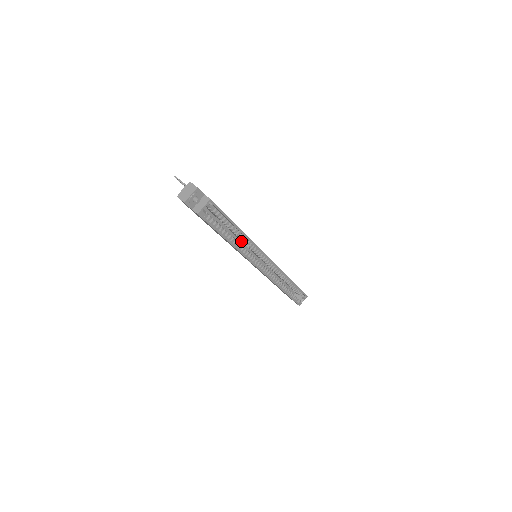
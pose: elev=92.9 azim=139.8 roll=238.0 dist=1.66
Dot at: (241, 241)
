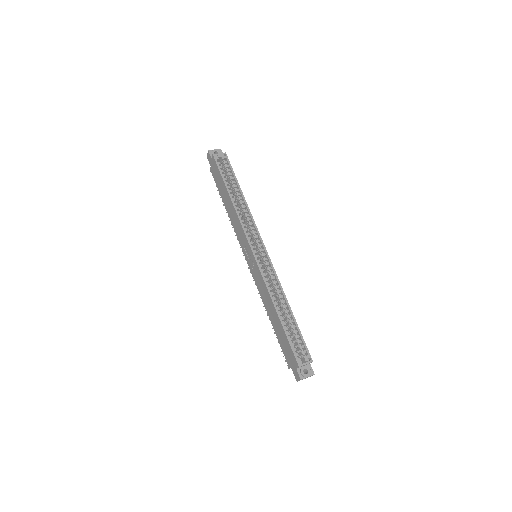
Dot at: occluded
